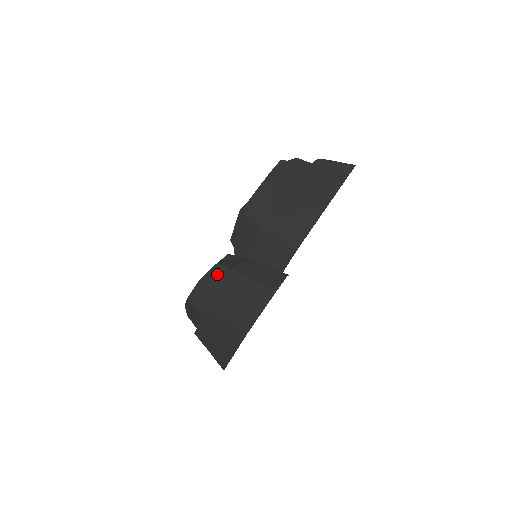
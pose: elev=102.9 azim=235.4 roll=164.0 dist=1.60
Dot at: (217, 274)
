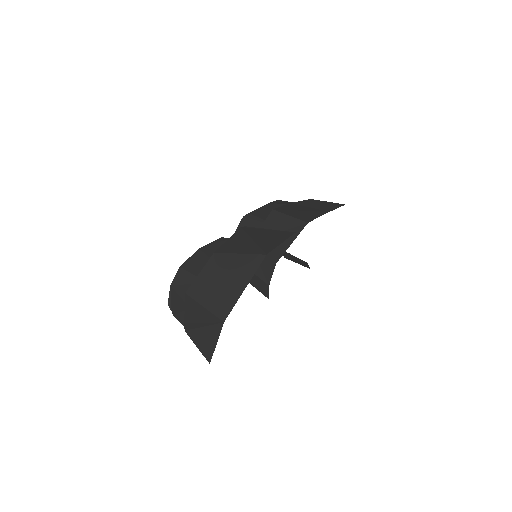
Dot at: (221, 243)
